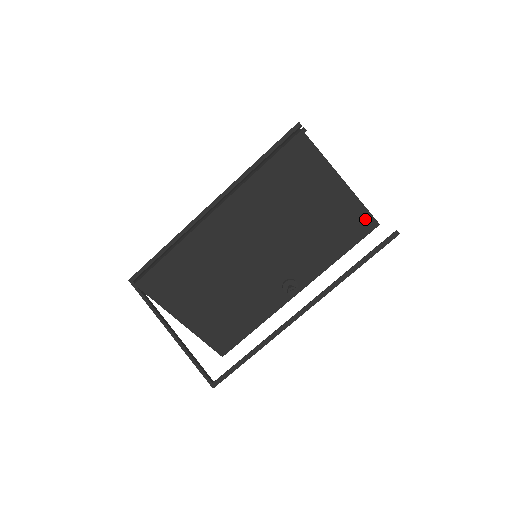
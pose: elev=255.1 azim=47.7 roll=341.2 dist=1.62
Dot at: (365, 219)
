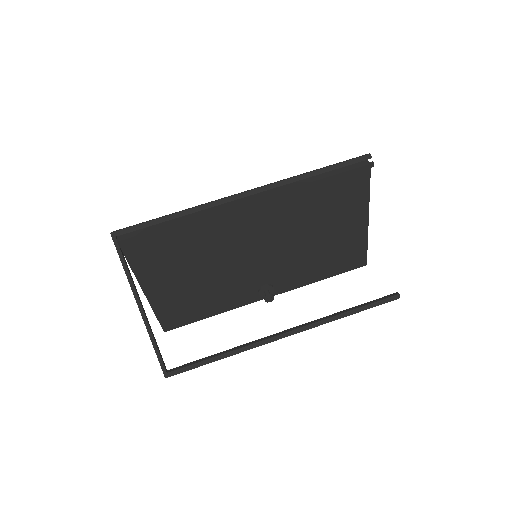
Dot at: (360, 257)
